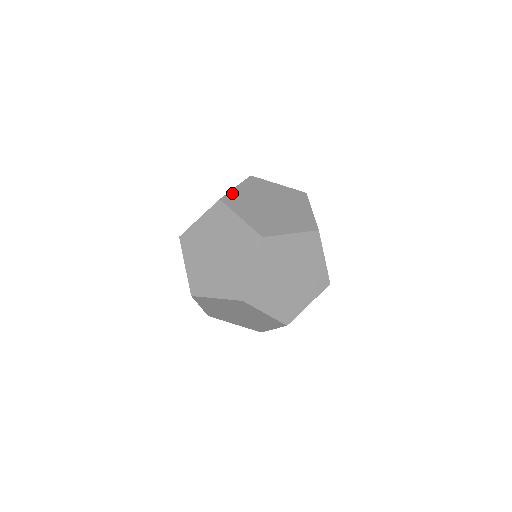
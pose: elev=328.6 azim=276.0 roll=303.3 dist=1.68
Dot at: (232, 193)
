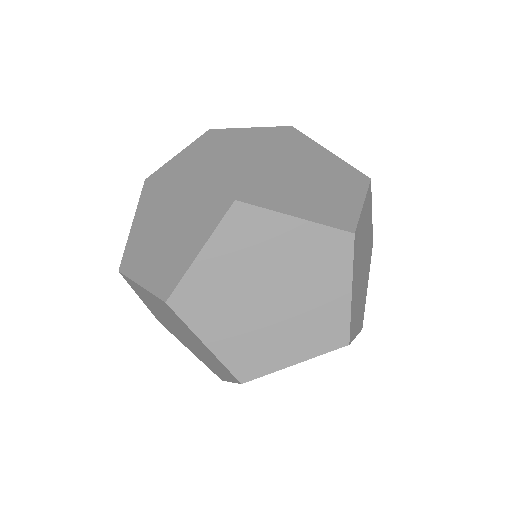
Dot at: (239, 131)
